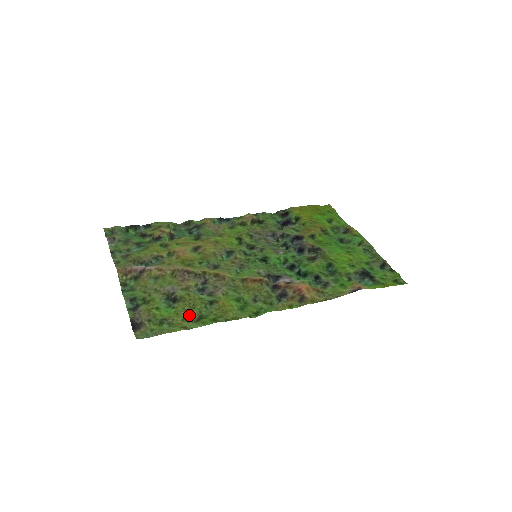
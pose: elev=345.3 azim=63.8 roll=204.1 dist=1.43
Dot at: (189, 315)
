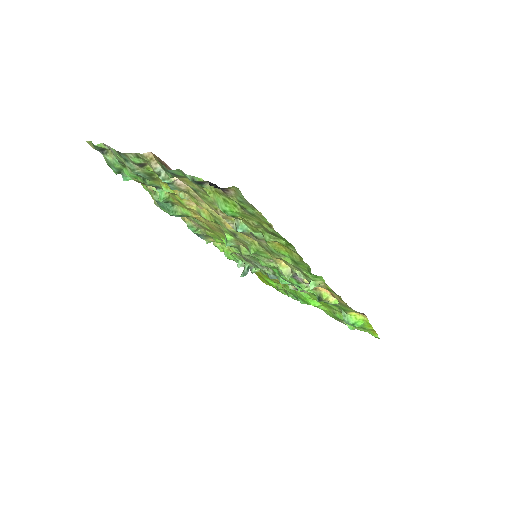
Dot at: (261, 225)
